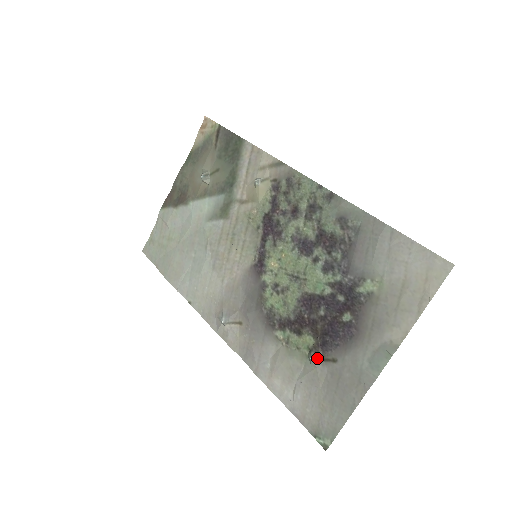
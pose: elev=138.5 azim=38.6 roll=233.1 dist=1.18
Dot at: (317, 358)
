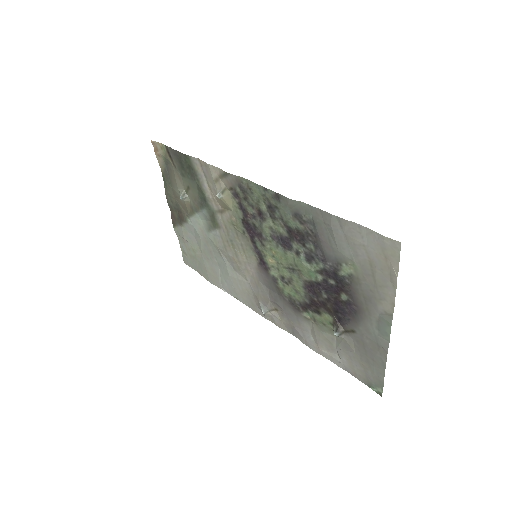
Dot at: (340, 332)
